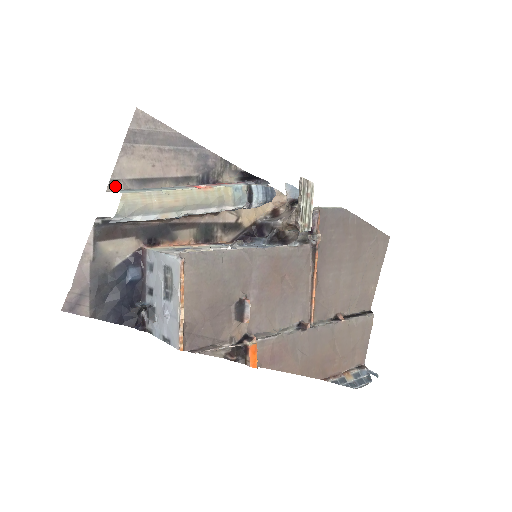
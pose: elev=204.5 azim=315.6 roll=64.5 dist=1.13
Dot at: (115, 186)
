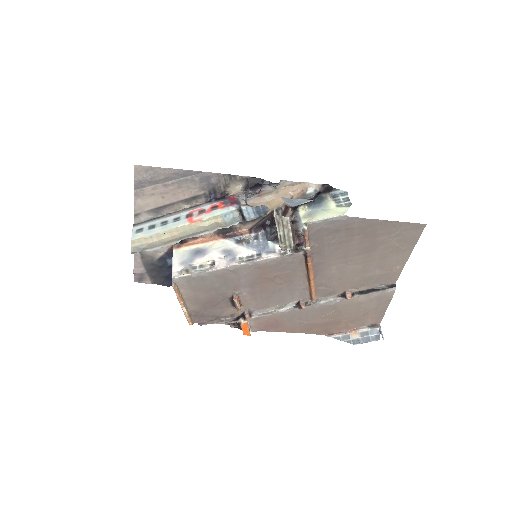
Dot at: (139, 218)
